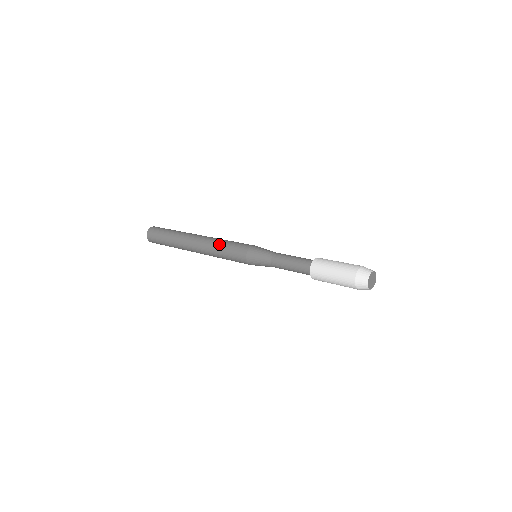
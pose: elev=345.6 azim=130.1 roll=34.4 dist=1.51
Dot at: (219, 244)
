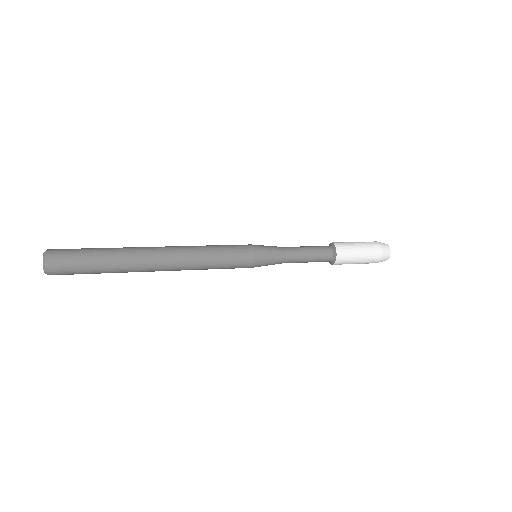
Dot at: (207, 263)
